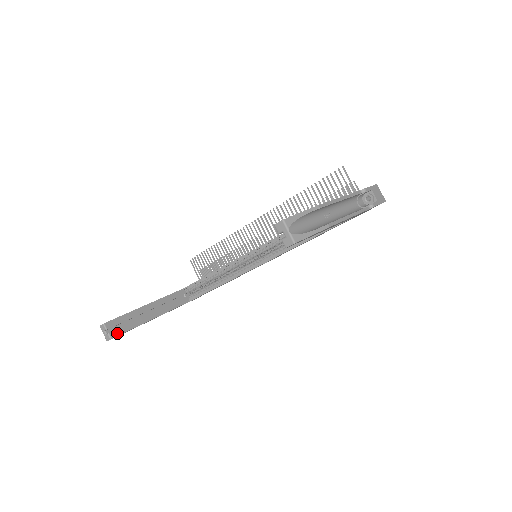
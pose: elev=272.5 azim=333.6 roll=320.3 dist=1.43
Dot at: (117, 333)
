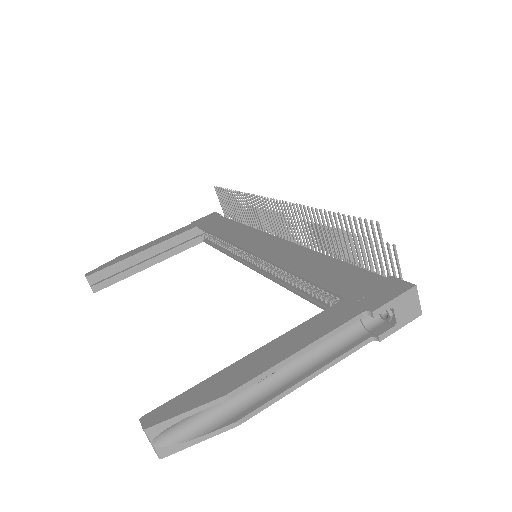
Dot at: (102, 286)
